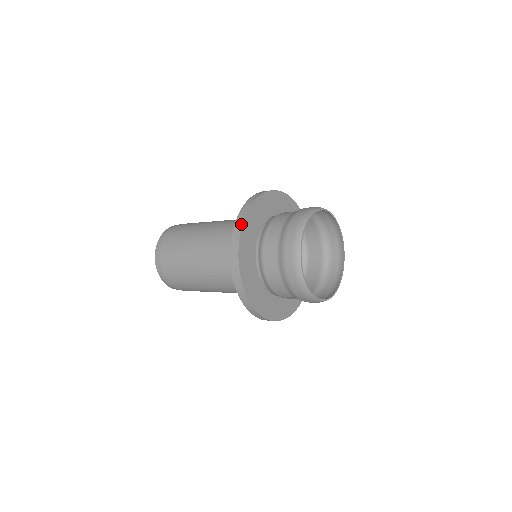
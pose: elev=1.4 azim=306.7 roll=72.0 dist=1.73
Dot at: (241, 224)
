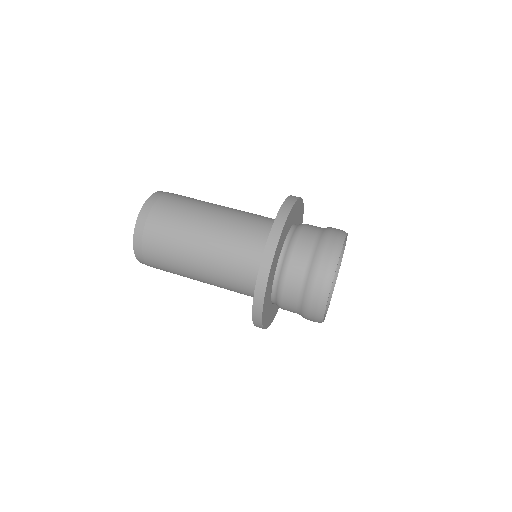
Dot at: (261, 325)
